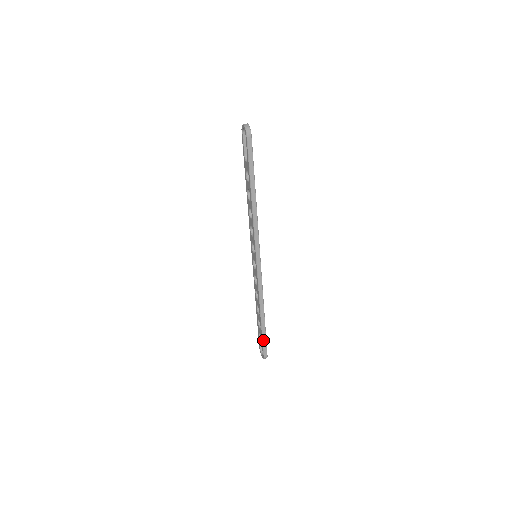
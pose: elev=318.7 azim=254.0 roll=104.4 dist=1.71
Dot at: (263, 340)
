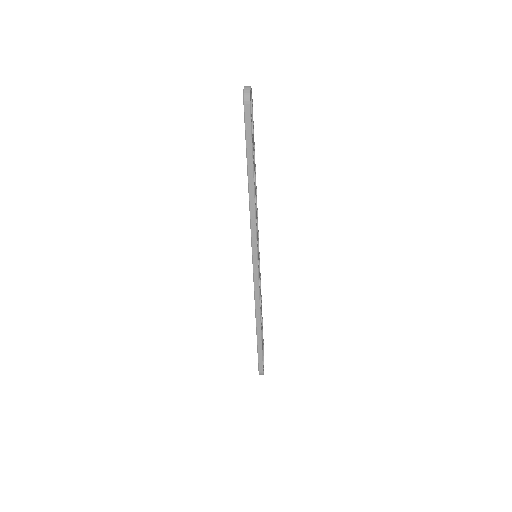
Dot at: (258, 354)
